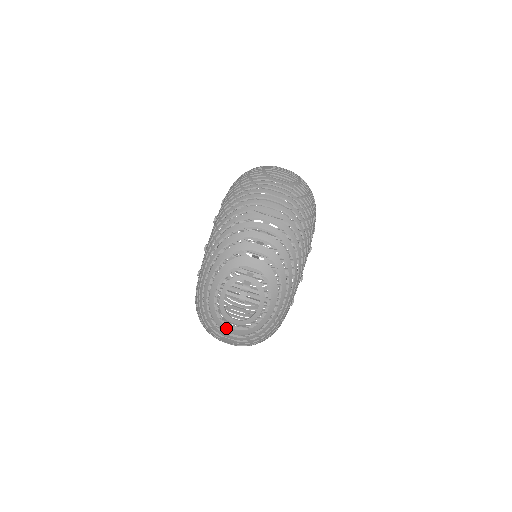
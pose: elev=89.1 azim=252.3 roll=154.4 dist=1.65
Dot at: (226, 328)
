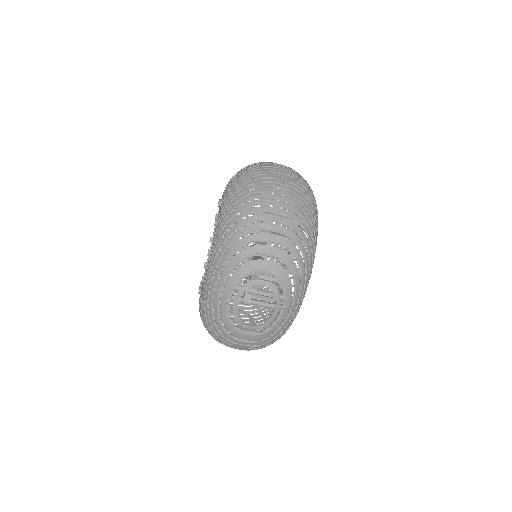
Dot at: (240, 335)
